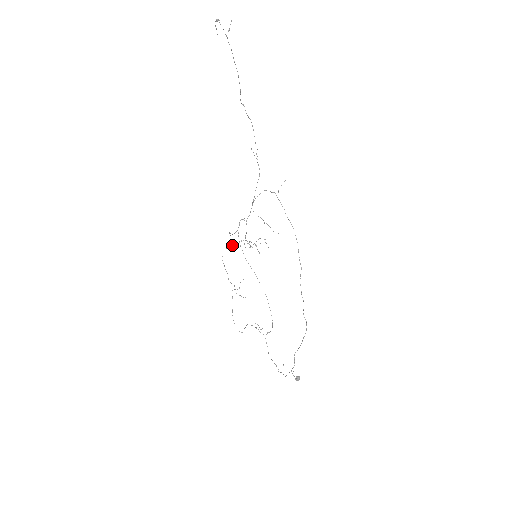
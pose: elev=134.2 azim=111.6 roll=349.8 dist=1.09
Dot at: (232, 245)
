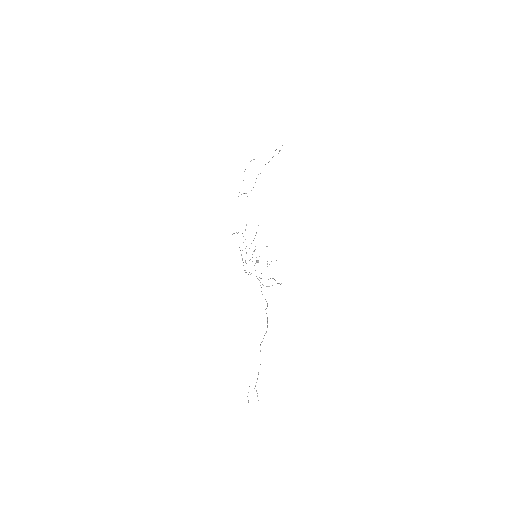
Dot at: occluded
